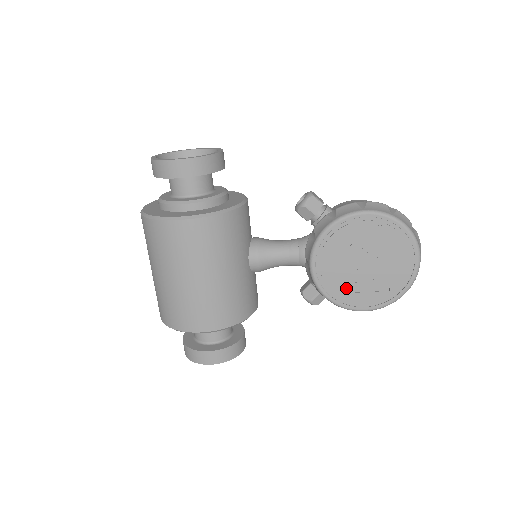
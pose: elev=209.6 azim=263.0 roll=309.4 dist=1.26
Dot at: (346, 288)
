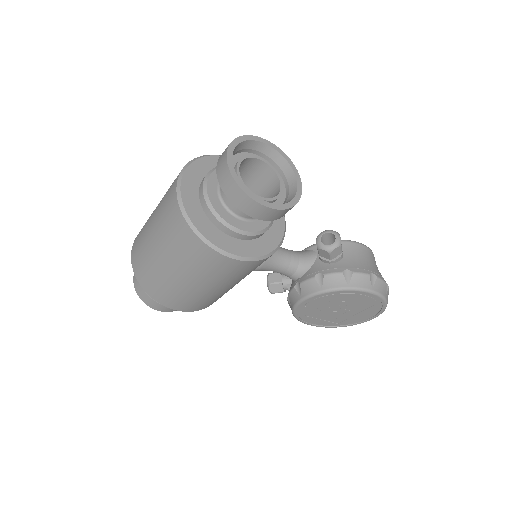
Dot at: (313, 315)
